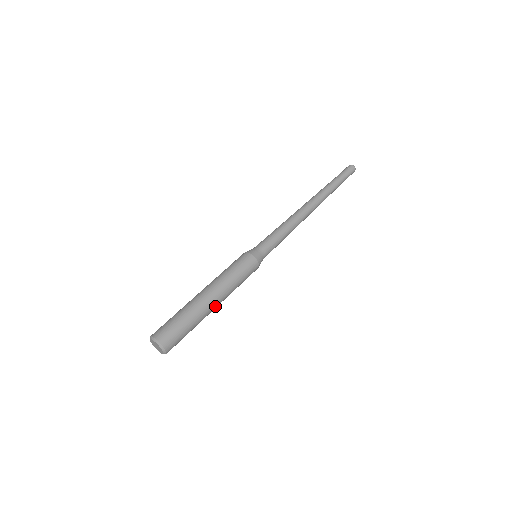
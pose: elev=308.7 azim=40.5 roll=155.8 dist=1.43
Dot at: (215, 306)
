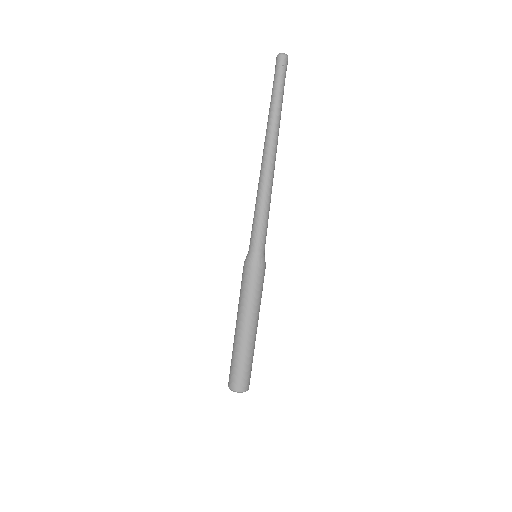
Dot at: occluded
